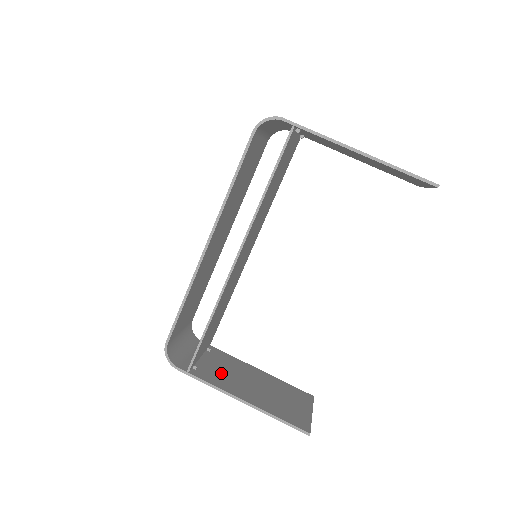
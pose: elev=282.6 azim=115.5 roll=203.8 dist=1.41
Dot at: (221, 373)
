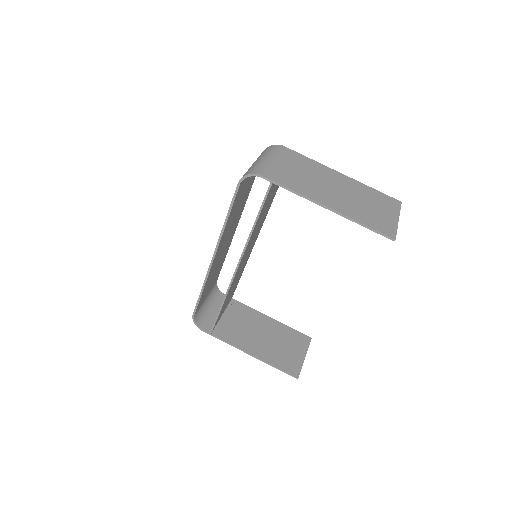
Dot at: (237, 329)
